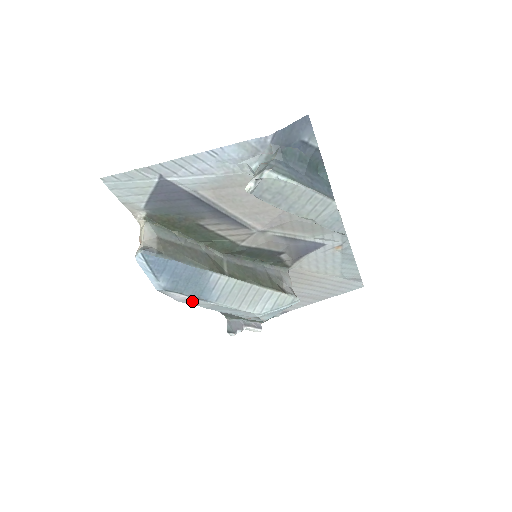
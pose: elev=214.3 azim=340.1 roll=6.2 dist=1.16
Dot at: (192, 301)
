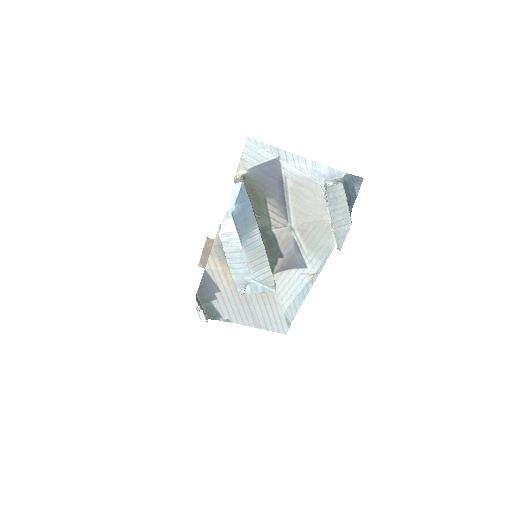
Dot at: (230, 238)
